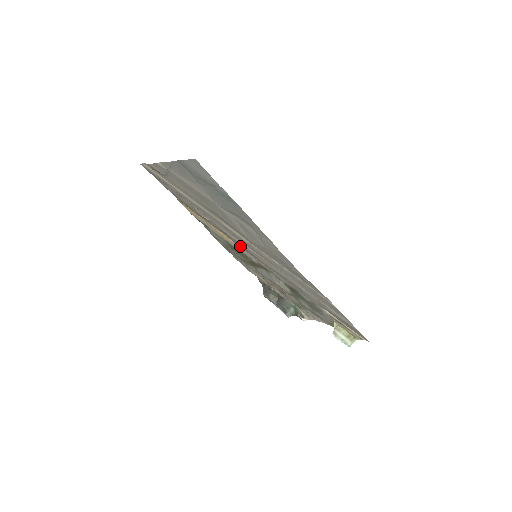
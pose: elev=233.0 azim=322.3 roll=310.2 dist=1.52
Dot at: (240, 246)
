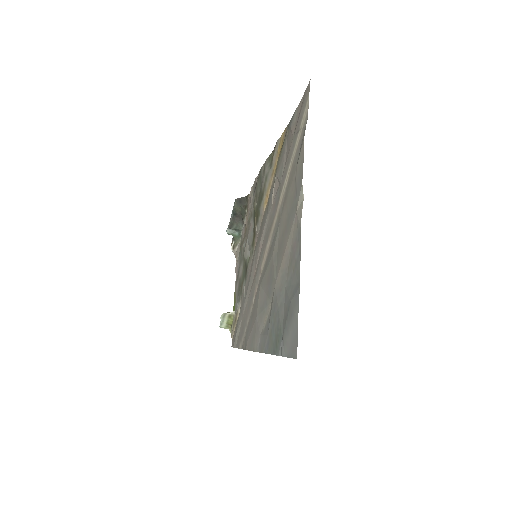
Dot at: (262, 224)
